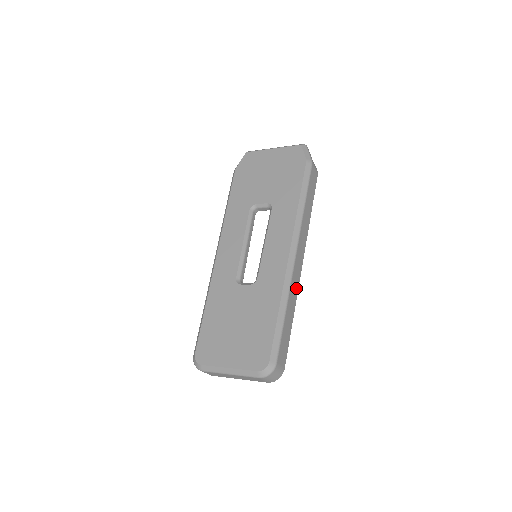
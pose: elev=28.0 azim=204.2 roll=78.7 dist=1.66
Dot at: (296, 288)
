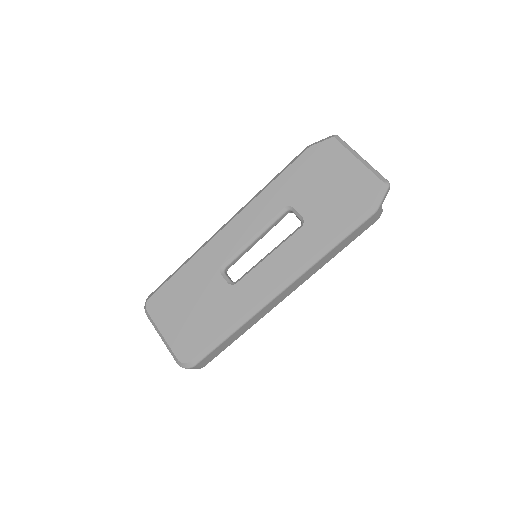
Dot at: (263, 314)
